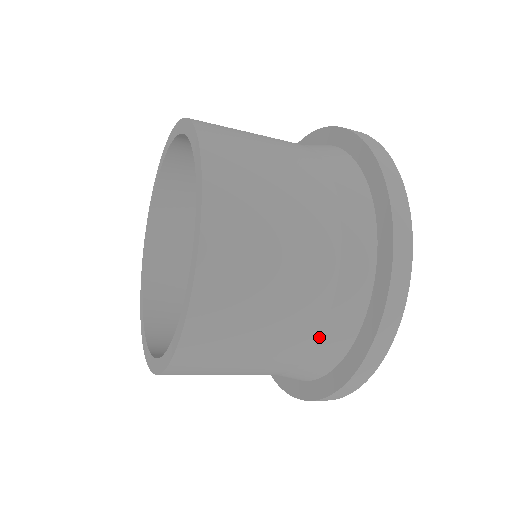
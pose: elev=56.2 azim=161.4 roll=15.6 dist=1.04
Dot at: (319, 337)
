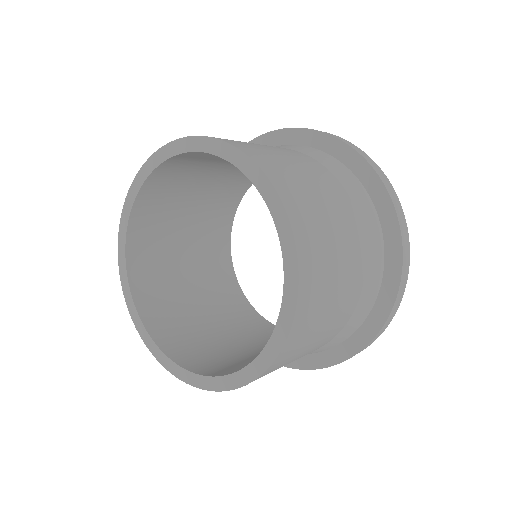
Dot at: (365, 255)
